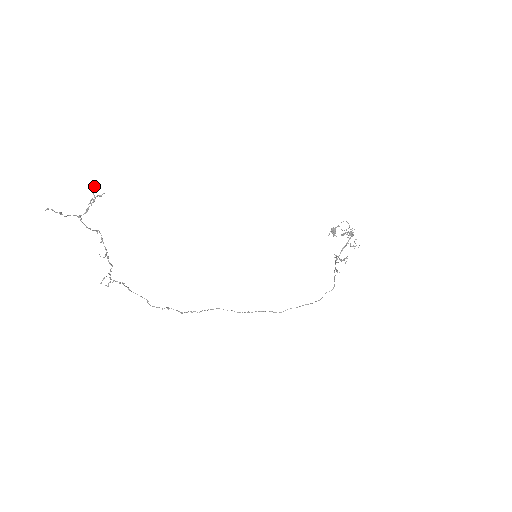
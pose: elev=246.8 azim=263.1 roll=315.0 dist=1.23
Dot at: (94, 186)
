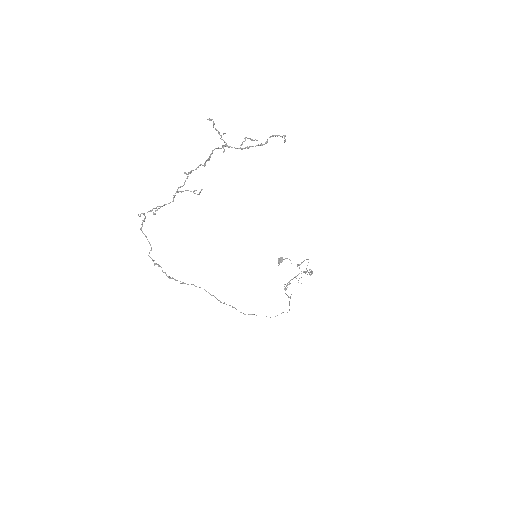
Dot at: (285, 136)
